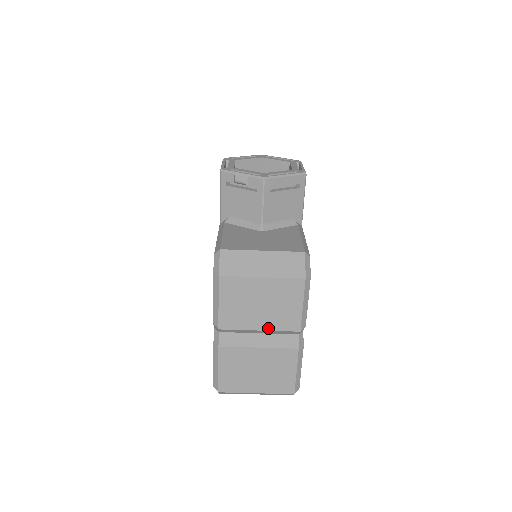
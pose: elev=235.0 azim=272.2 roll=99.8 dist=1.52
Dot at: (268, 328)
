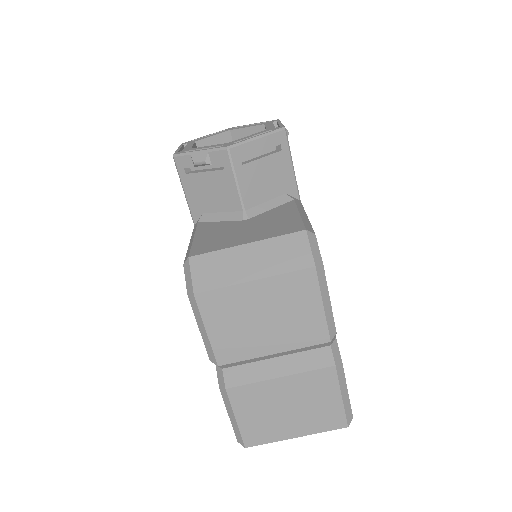
Dot at: (284, 348)
